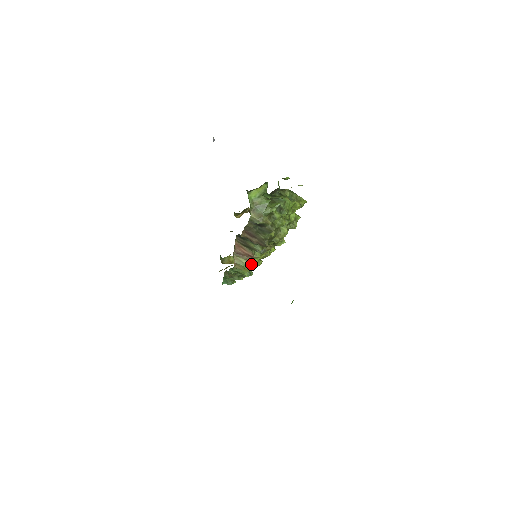
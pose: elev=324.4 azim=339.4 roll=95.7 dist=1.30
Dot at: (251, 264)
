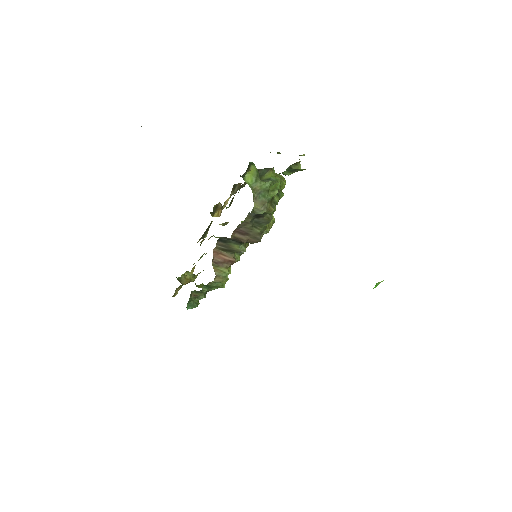
Dot at: occluded
